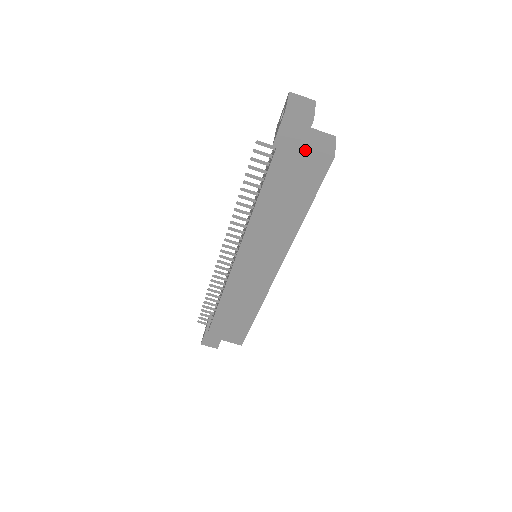
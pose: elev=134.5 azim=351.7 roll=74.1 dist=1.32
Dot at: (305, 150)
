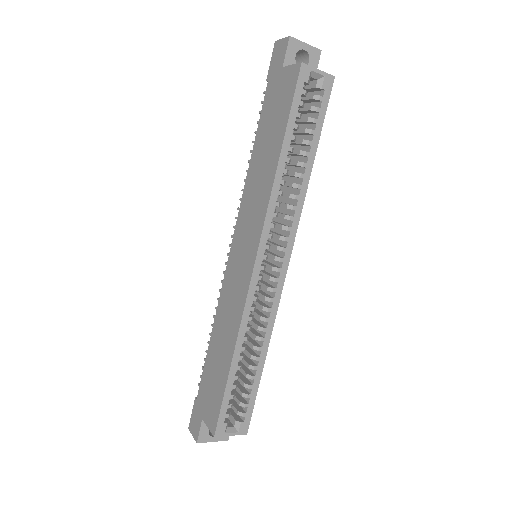
Dot at: (284, 71)
